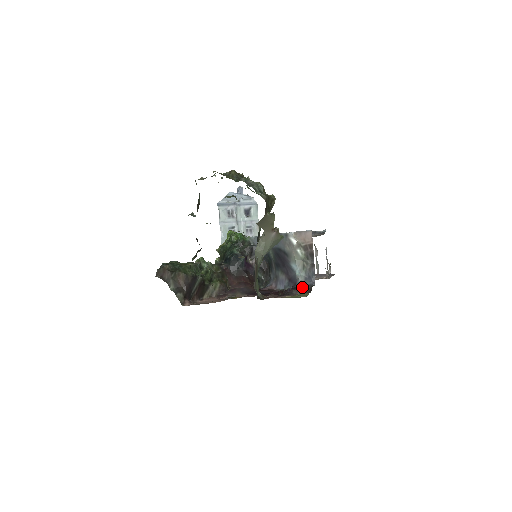
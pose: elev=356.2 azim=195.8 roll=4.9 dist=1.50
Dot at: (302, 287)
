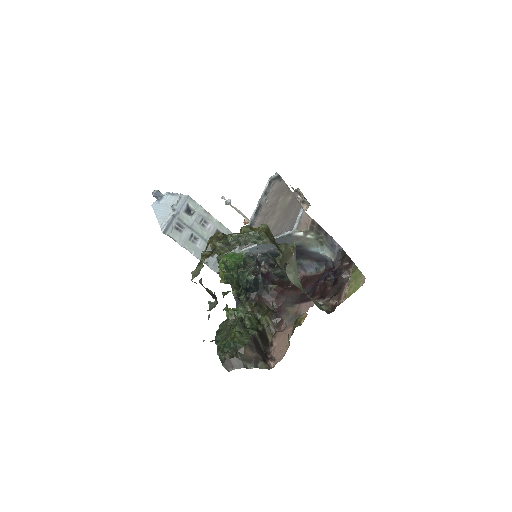
Dot at: (337, 261)
